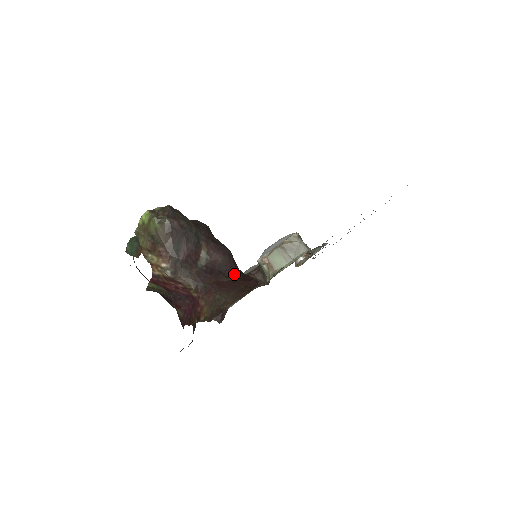
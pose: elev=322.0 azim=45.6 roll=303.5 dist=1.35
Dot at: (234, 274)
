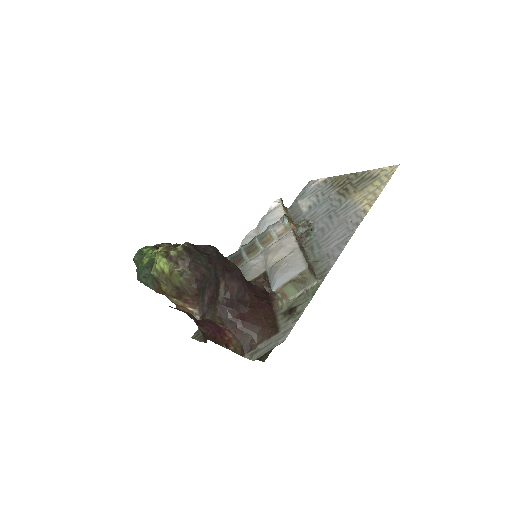
Dot at: (249, 298)
